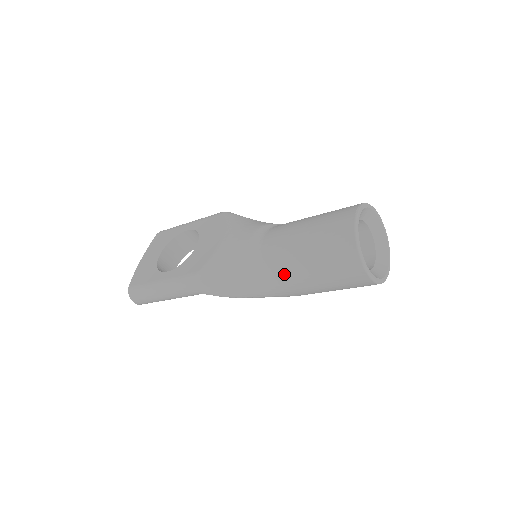
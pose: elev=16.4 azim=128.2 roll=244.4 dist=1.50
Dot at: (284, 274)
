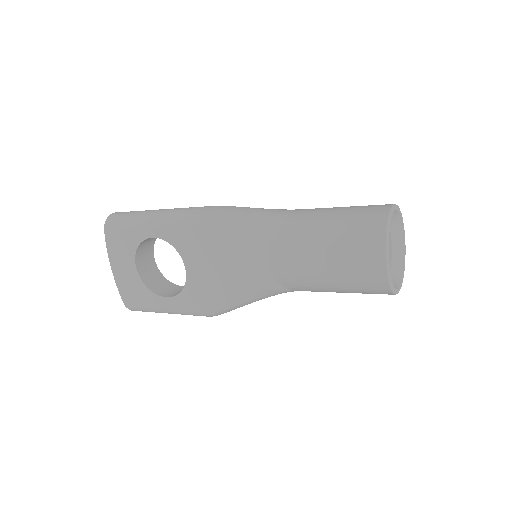
Dot at: occluded
